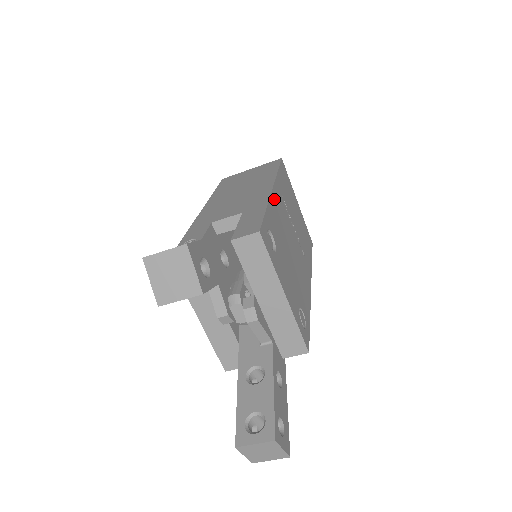
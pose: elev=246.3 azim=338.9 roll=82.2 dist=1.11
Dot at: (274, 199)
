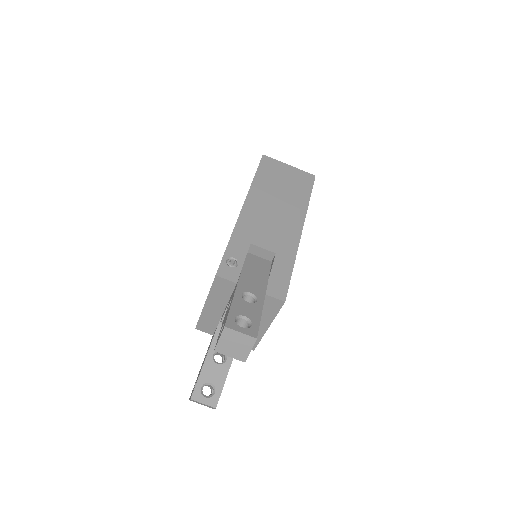
Dot at: occluded
